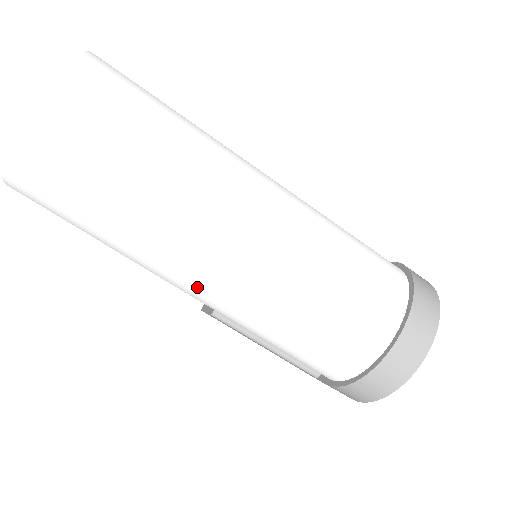
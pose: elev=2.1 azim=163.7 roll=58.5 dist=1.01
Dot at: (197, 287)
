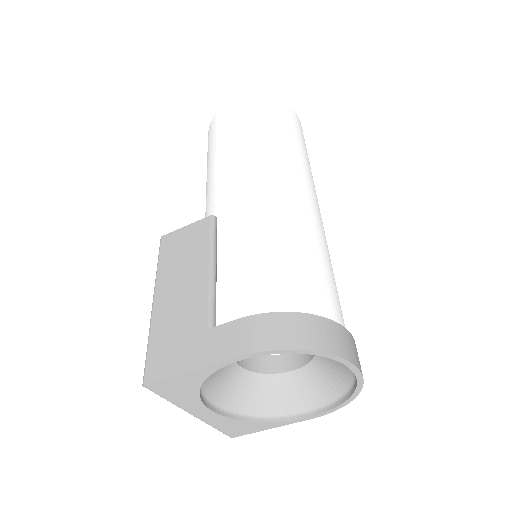
Dot at: (265, 181)
